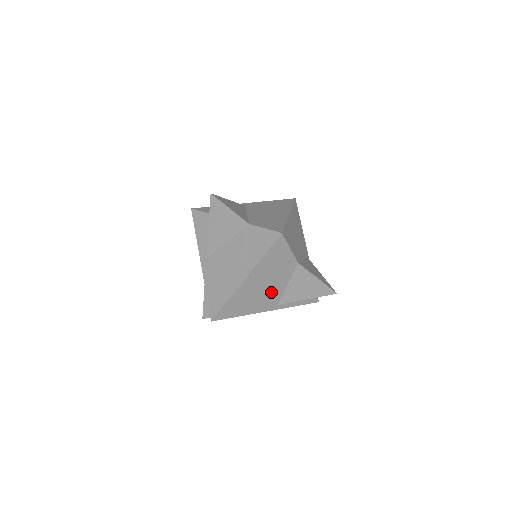
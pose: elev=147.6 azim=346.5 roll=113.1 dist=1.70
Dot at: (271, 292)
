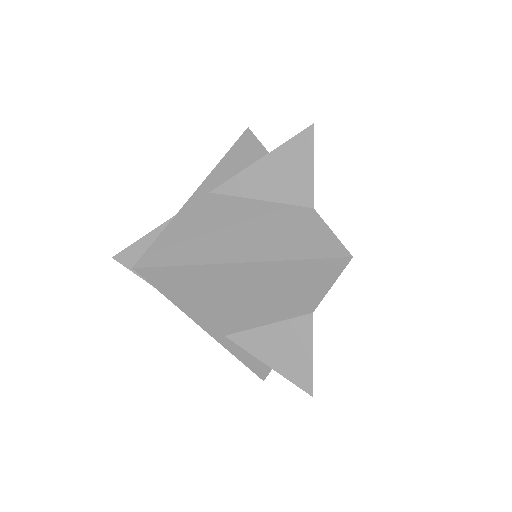
Dot at: (240, 313)
